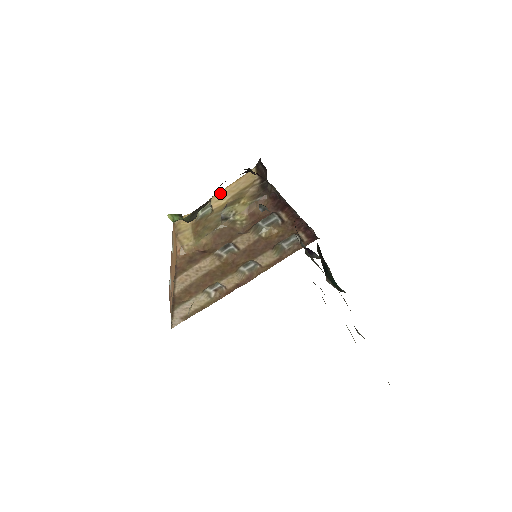
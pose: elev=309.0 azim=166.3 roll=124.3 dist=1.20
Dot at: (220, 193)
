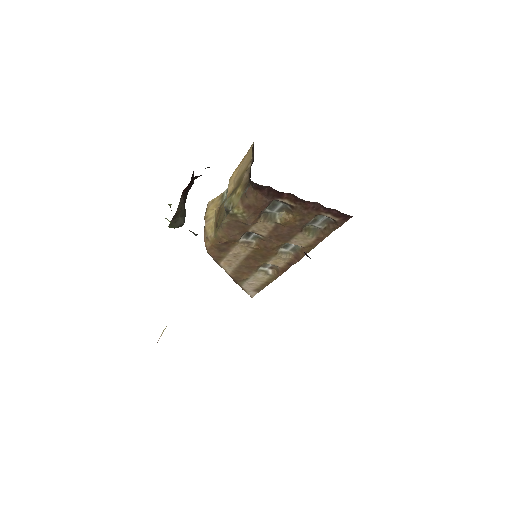
Dot at: (233, 174)
